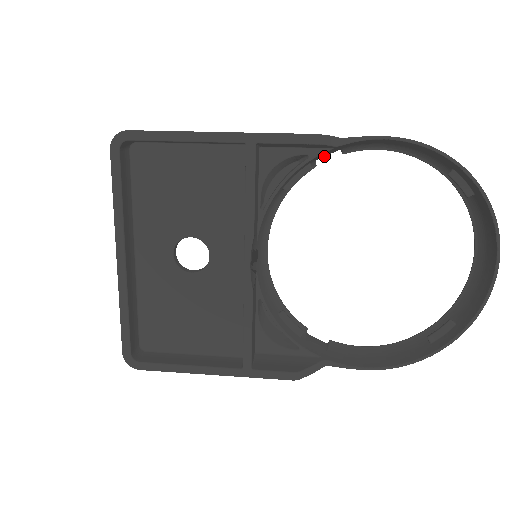
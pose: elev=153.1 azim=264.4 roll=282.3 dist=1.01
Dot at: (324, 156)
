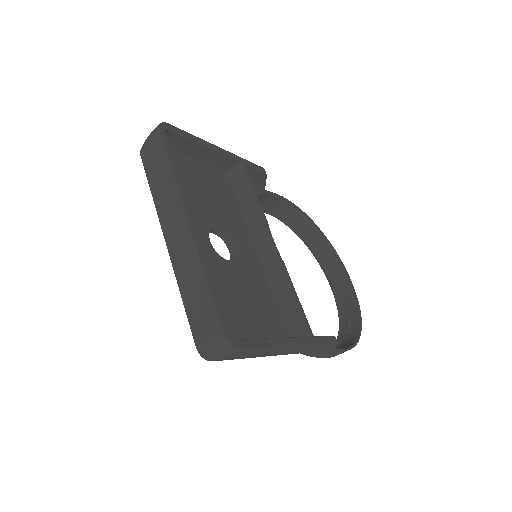
Dot at: occluded
